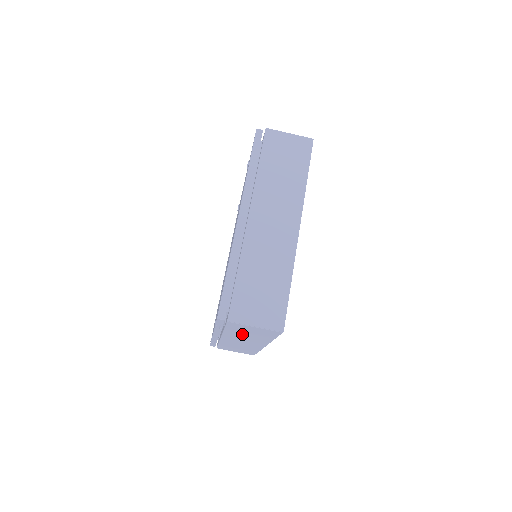
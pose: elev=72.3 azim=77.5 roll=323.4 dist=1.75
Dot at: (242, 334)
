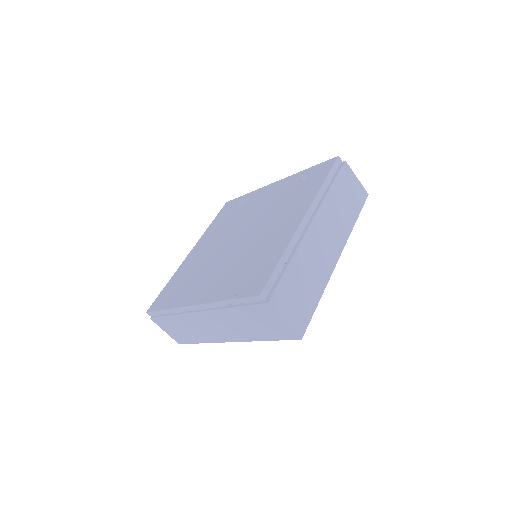
Dot at: (242, 321)
